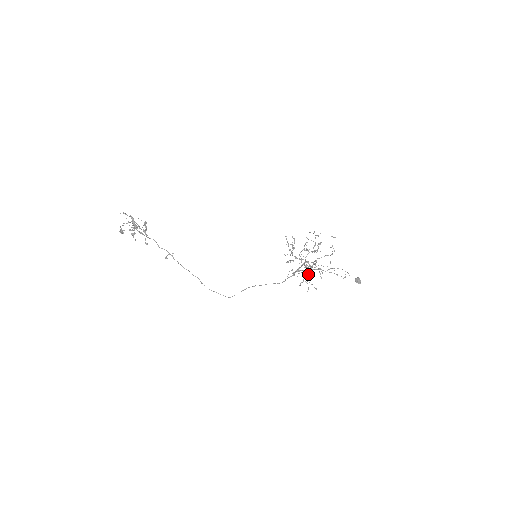
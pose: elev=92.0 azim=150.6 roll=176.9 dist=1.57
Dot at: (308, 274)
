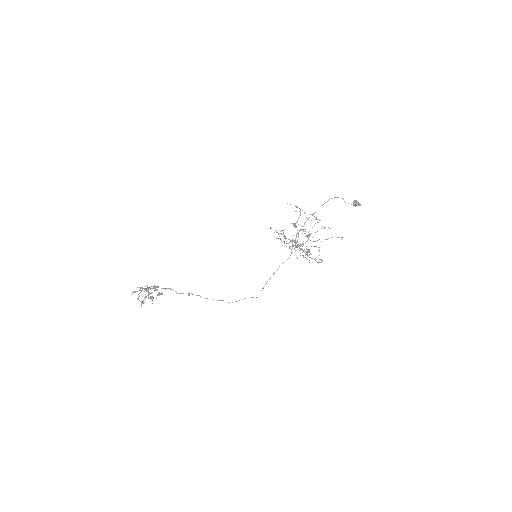
Dot at: occluded
